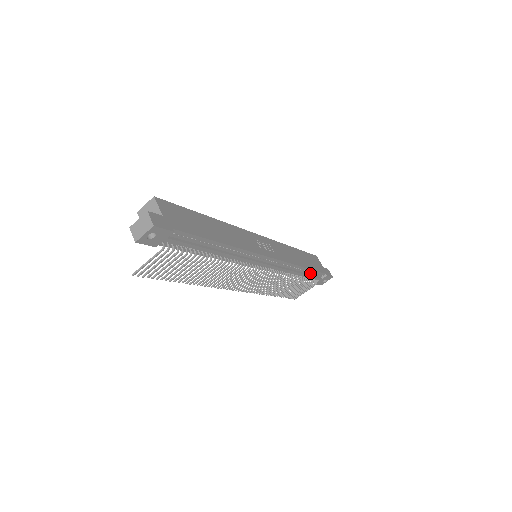
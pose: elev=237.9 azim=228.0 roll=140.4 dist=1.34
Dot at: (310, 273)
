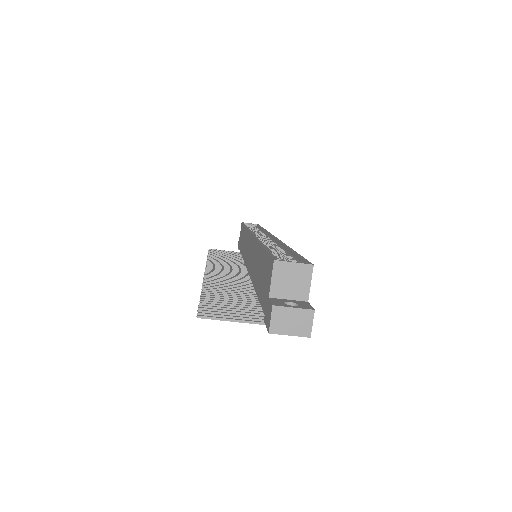
Dot at: occluded
